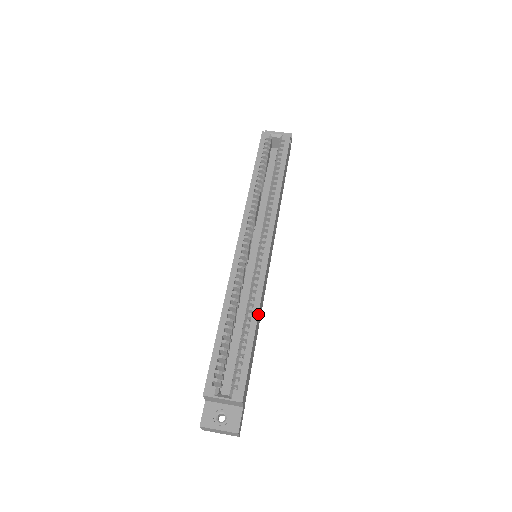
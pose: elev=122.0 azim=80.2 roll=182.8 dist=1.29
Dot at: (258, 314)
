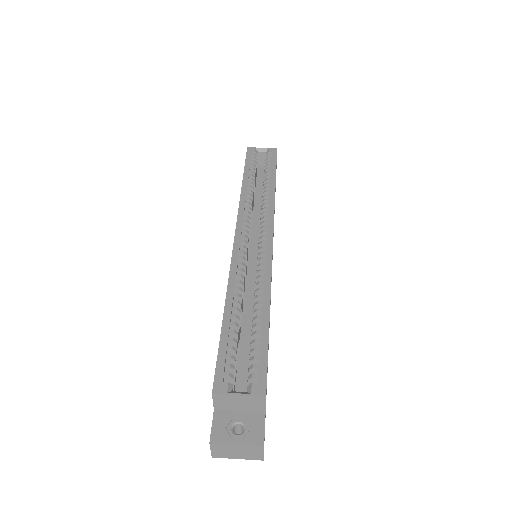
Dot at: occluded
